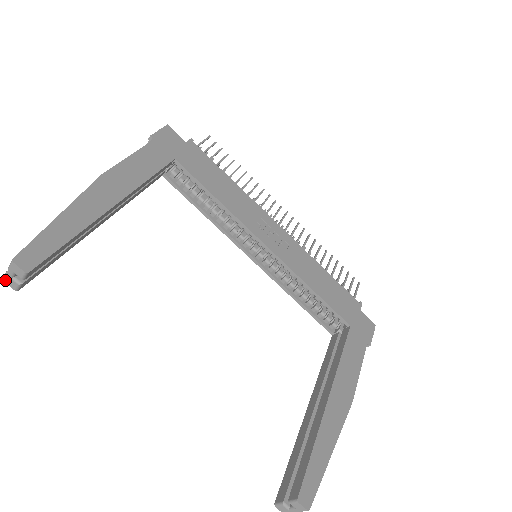
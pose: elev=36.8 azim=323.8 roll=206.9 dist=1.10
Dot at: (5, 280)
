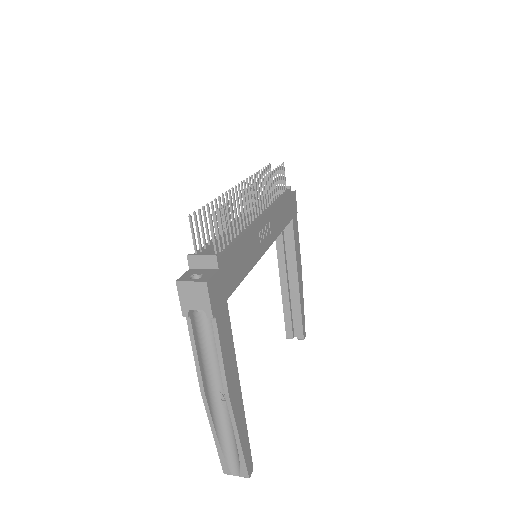
Dot at: (227, 473)
